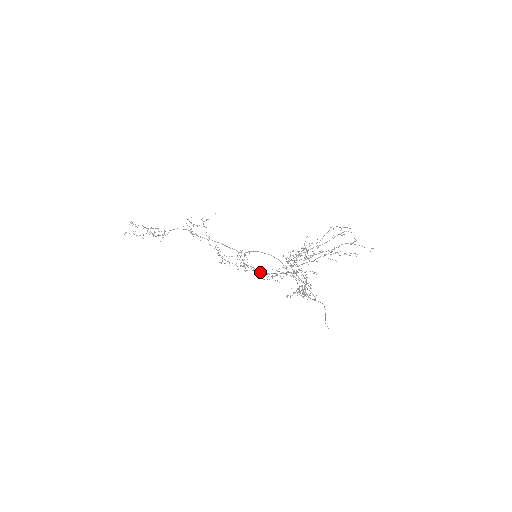
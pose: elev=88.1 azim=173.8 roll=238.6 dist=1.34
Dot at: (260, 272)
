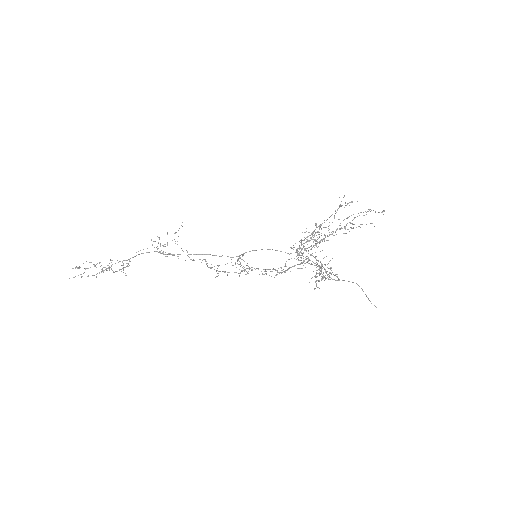
Dot at: occluded
